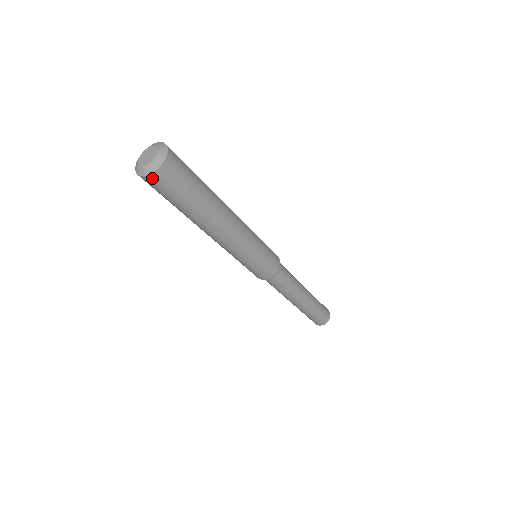
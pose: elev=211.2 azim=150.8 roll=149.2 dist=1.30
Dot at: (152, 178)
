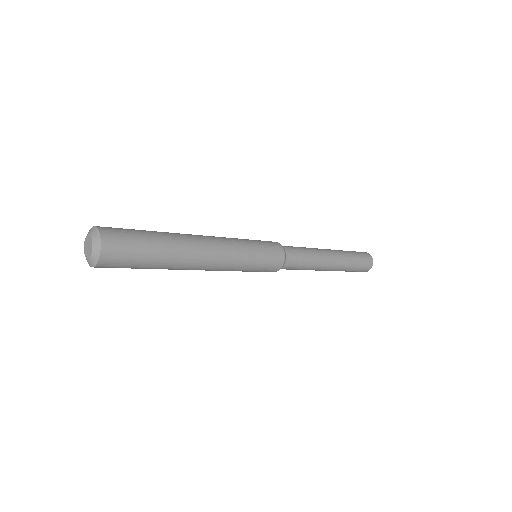
Dot at: (97, 267)
